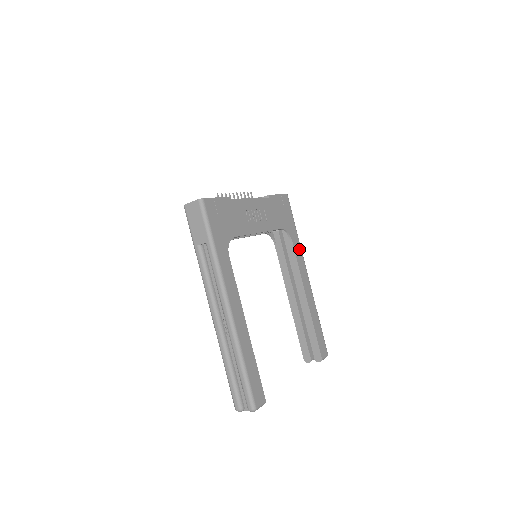
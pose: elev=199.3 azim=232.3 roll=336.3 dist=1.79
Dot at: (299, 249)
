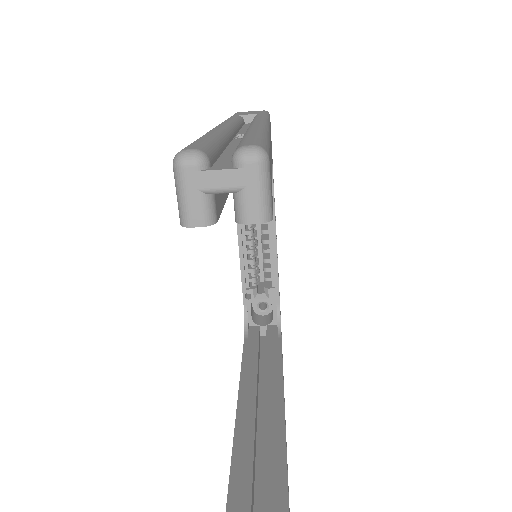
Dot at: occluded
